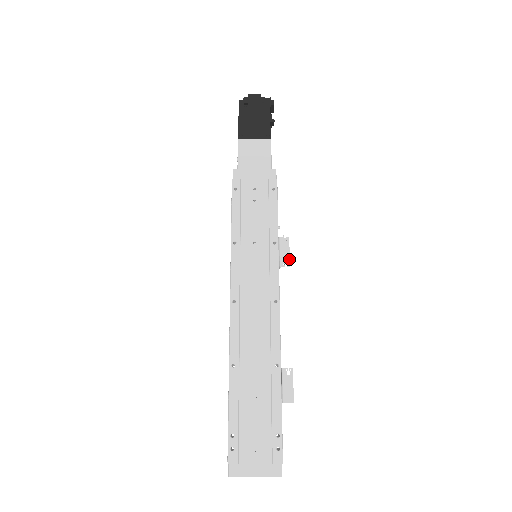
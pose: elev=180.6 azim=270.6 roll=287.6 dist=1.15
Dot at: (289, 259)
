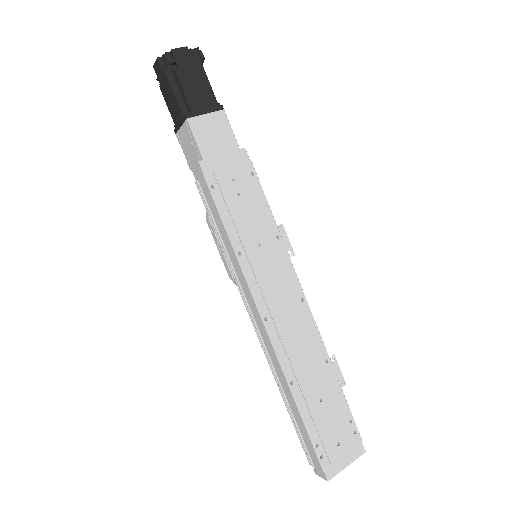
Dot at: (291, 248)
